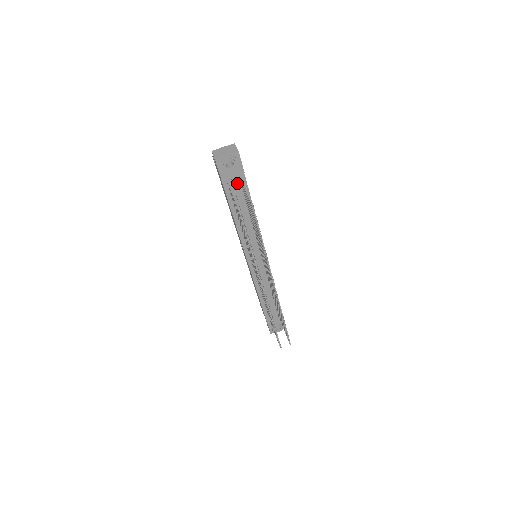
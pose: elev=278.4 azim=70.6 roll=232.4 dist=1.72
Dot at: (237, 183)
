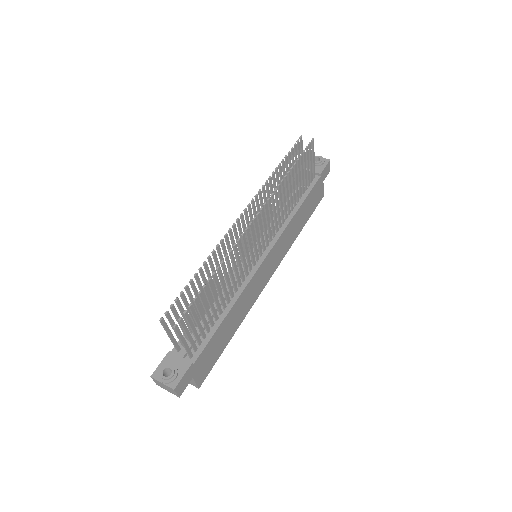
Dot at: occluded
